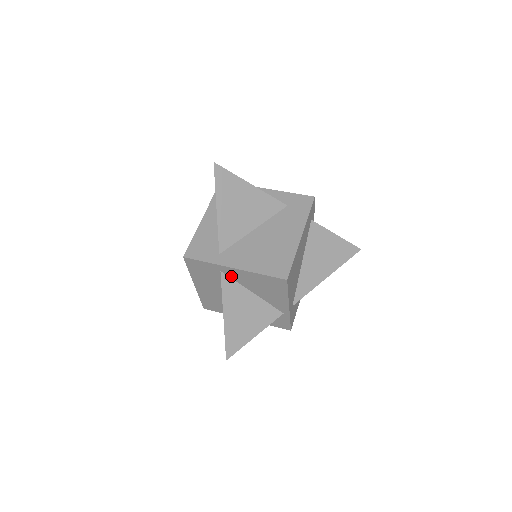
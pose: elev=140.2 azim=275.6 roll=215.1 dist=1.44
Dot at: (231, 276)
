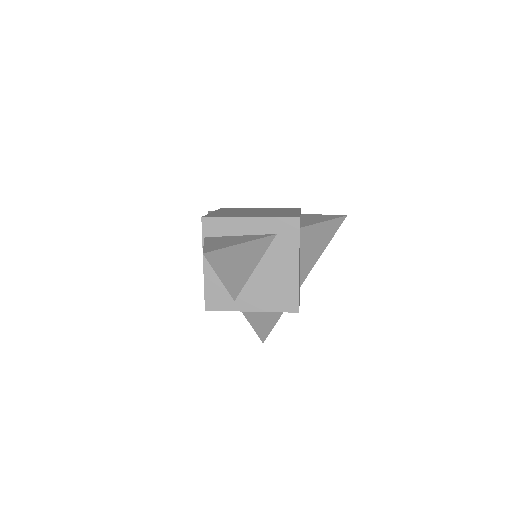
Dot at: occluded
